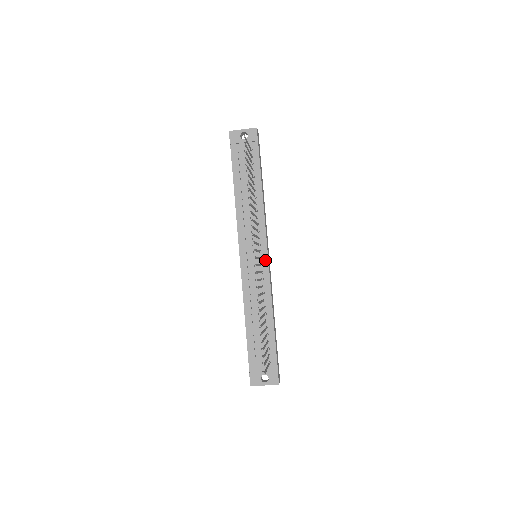
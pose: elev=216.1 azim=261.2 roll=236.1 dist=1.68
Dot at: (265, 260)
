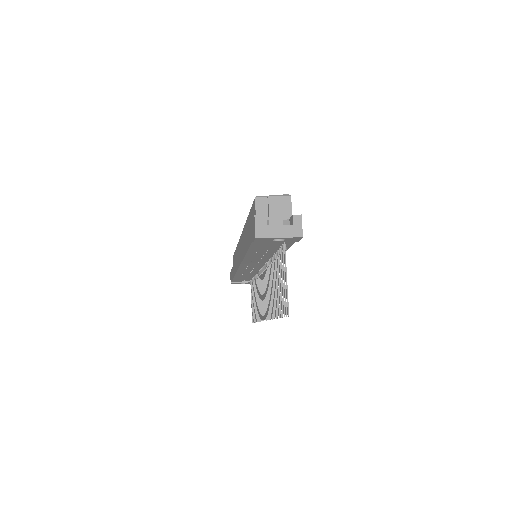
Dot at: occluded
